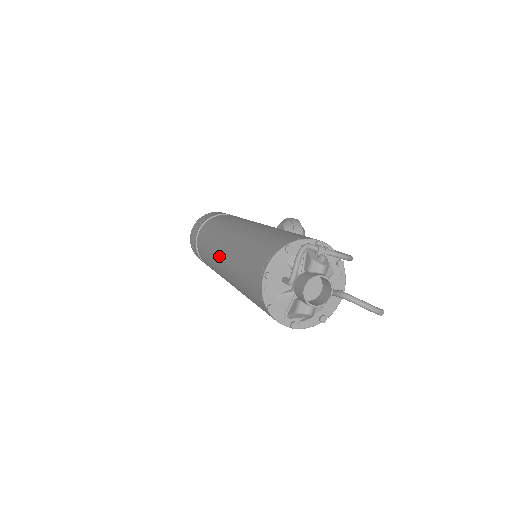
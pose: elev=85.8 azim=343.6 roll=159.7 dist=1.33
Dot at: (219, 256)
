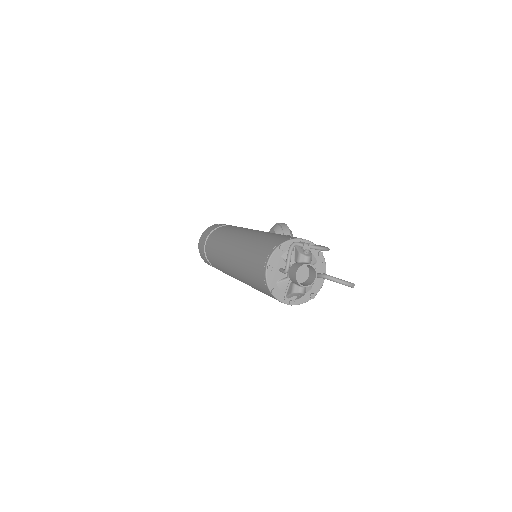
Dot at: (227, 259)
